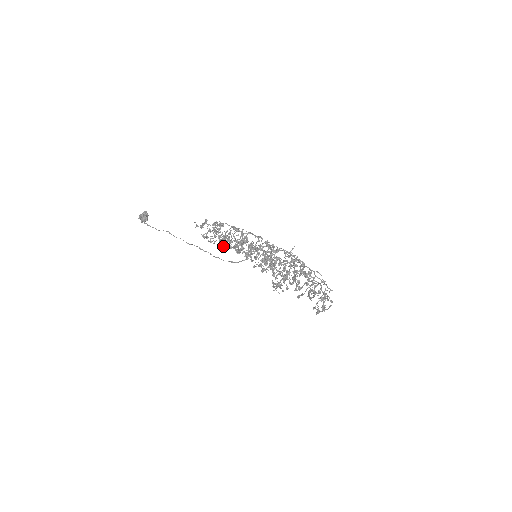
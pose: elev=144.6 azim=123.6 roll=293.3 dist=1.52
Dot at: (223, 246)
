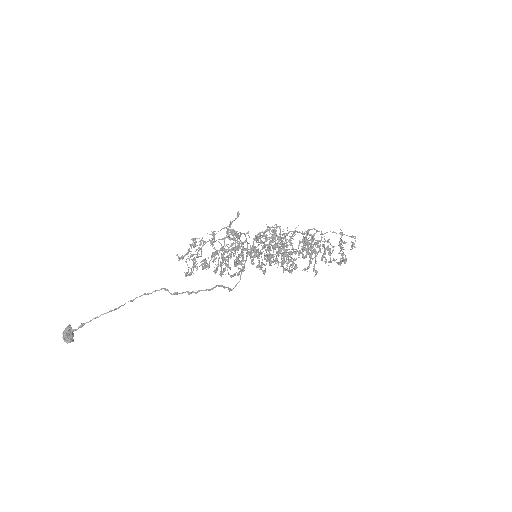
Dot at: (224, 257)
